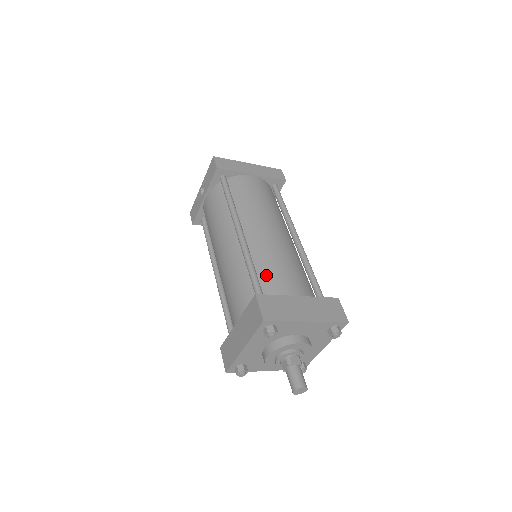
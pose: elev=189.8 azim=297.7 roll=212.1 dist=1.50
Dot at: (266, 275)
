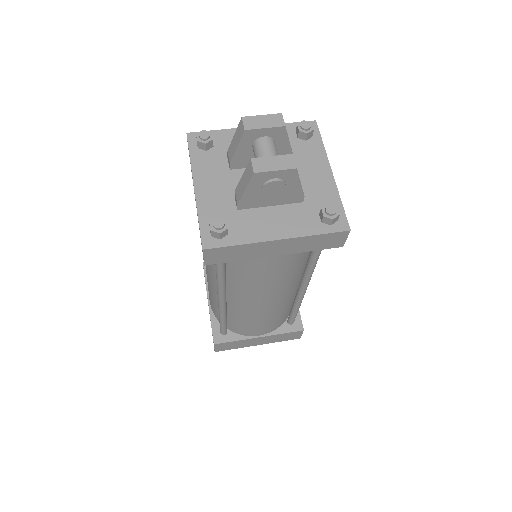
Dot at: (236, 324)
